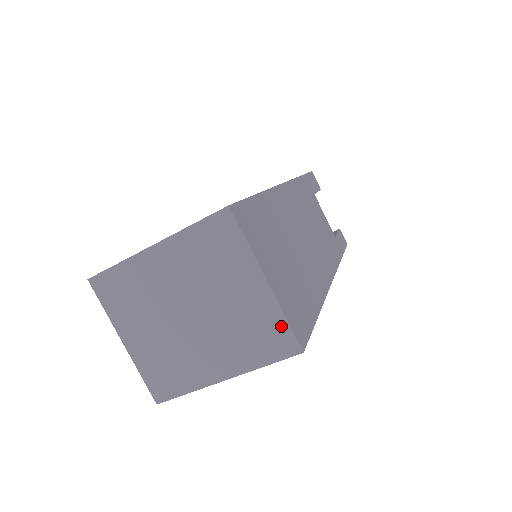
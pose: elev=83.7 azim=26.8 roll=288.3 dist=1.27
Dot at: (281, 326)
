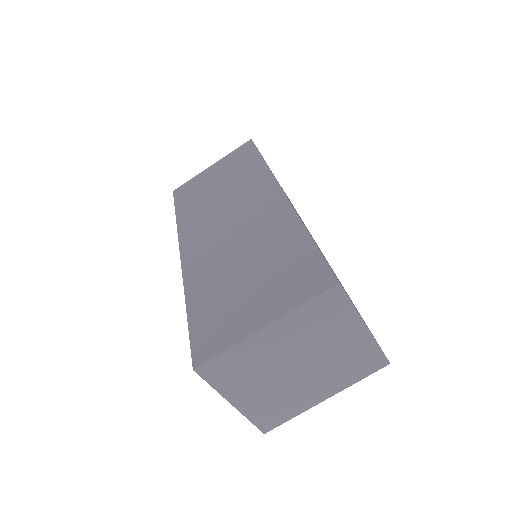
Dot at: (375, 353)
